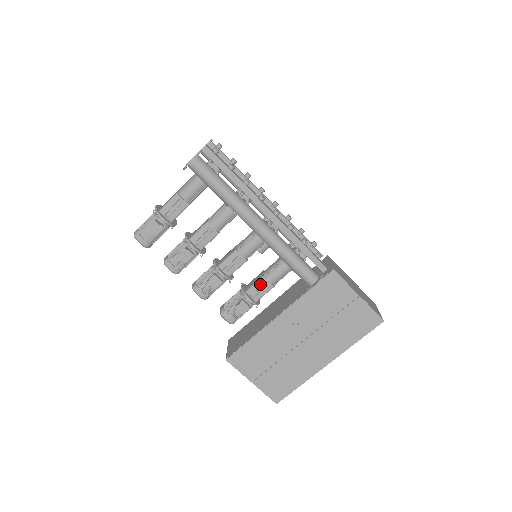
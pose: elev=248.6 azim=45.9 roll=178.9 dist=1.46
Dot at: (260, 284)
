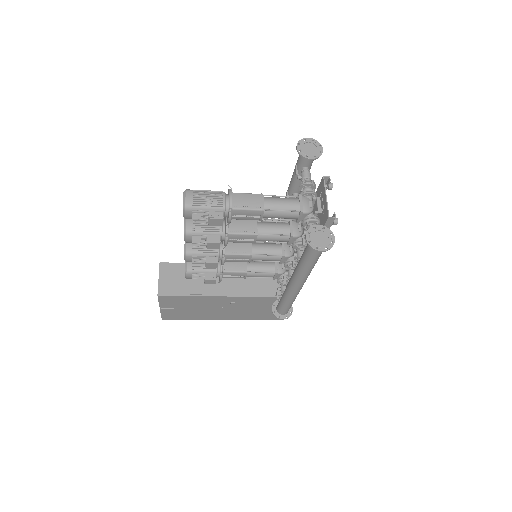
Dot at: (239, 274)
